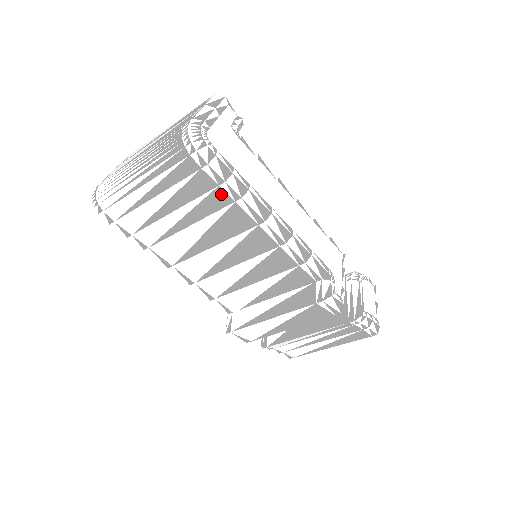
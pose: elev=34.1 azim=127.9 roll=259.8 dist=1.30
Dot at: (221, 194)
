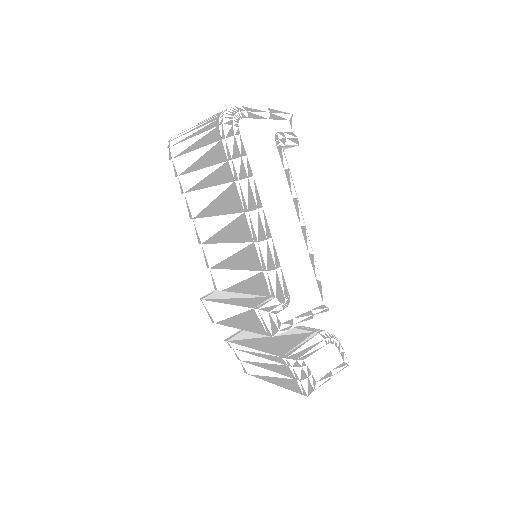
Dot at: (228, 169)
